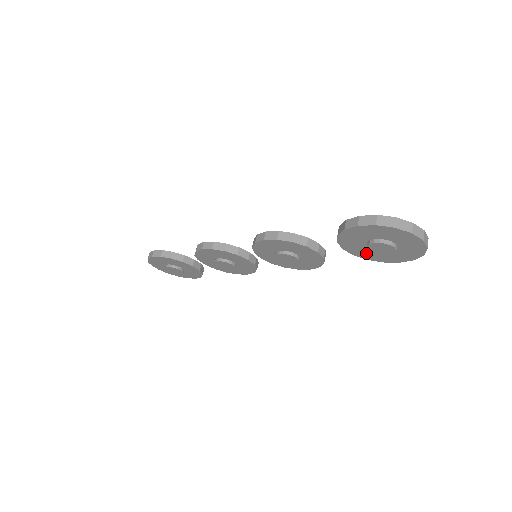
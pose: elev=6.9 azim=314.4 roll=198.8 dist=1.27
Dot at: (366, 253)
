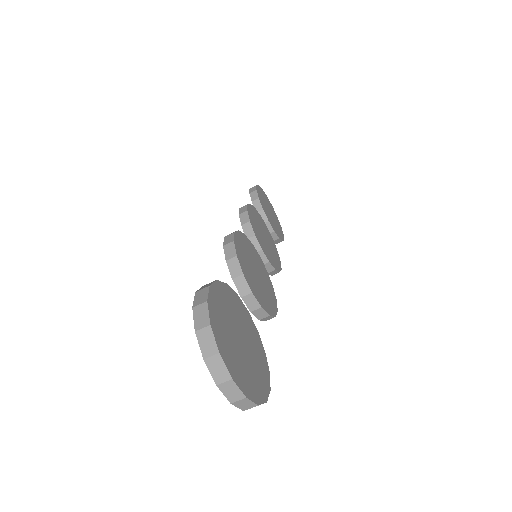
Dot at: occluded
